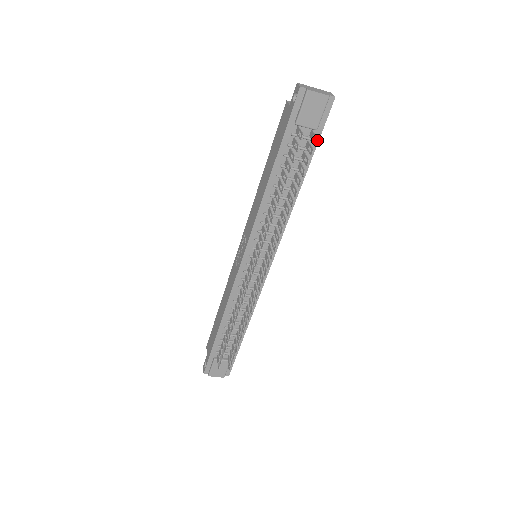
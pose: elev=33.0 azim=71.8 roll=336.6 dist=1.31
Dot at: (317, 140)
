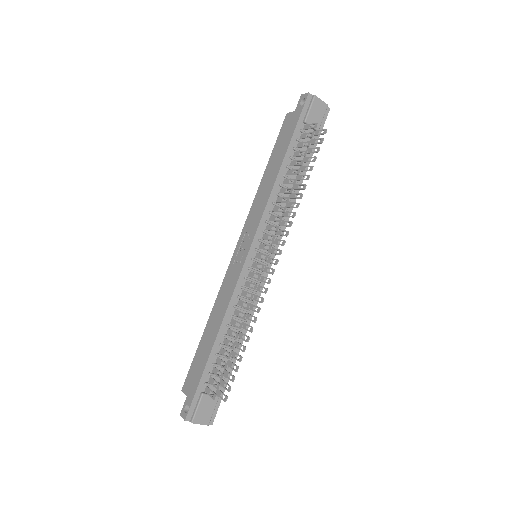
Dot at: (316, 141)
